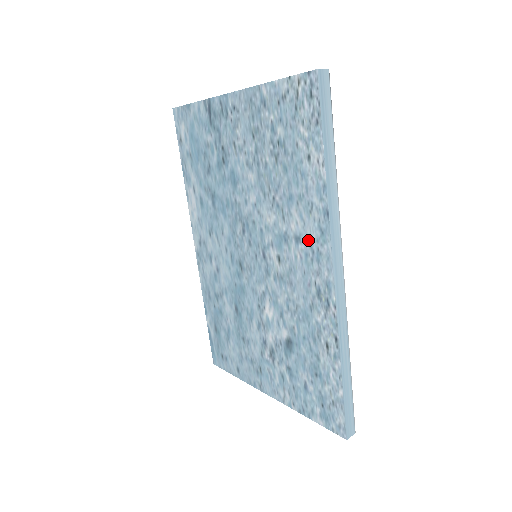
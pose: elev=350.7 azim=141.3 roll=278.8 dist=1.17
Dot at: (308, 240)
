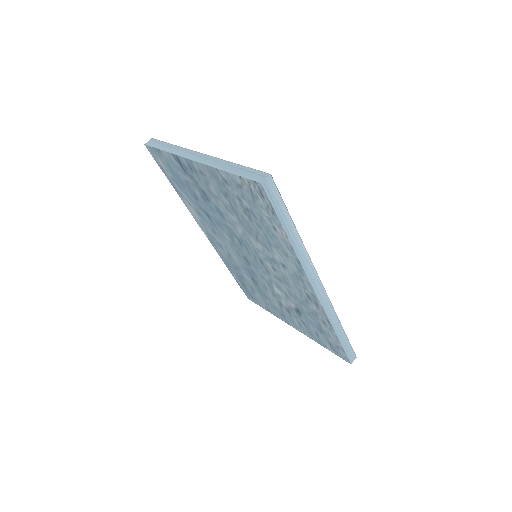
Dot at: (291, 269)
